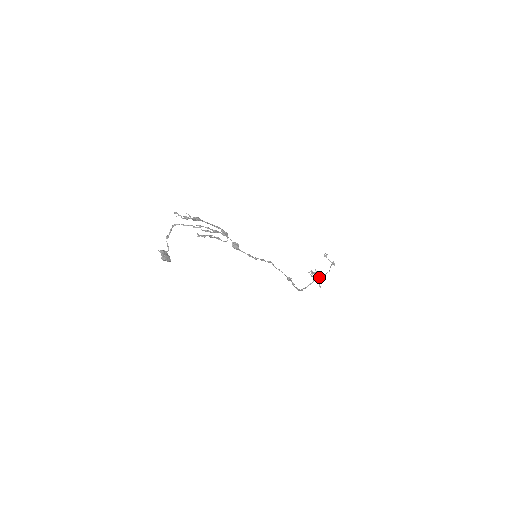
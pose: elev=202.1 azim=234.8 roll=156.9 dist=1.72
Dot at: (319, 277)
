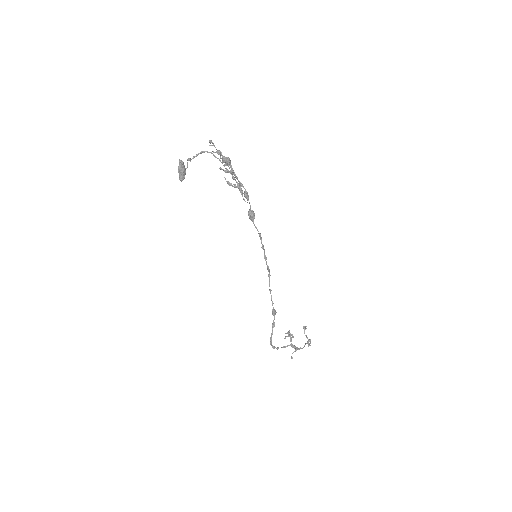
Dot at: (293, 346)
